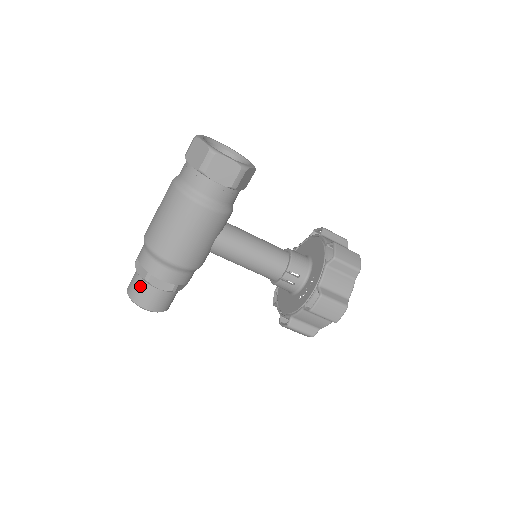
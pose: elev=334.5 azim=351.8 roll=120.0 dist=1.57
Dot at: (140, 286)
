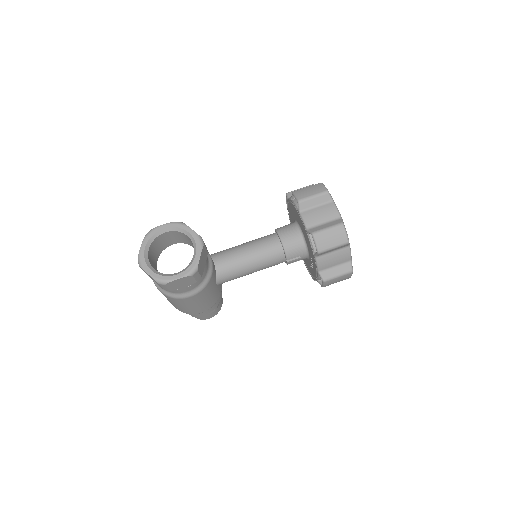
Dot at: occluded
